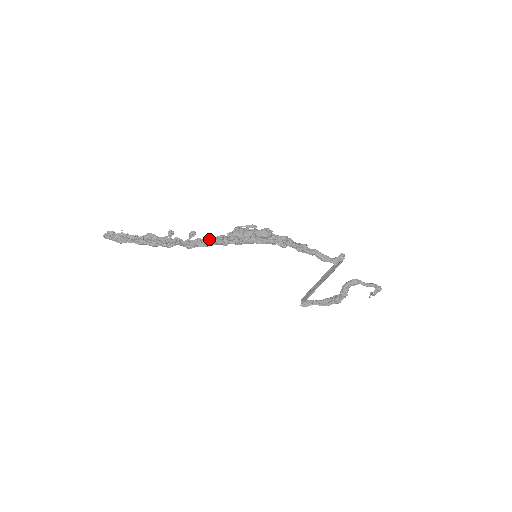
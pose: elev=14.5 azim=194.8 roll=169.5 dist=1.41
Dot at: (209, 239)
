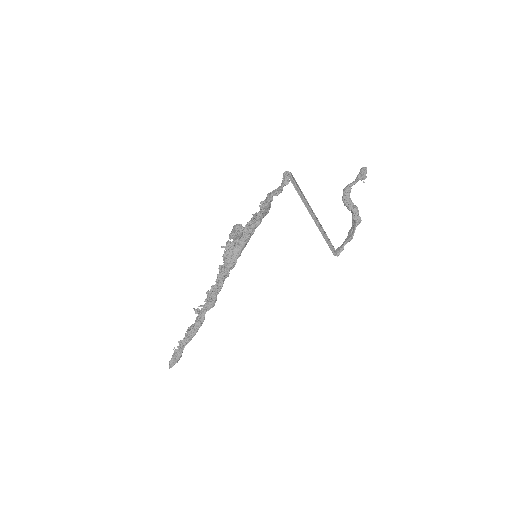
Dot at: (216, 282)
